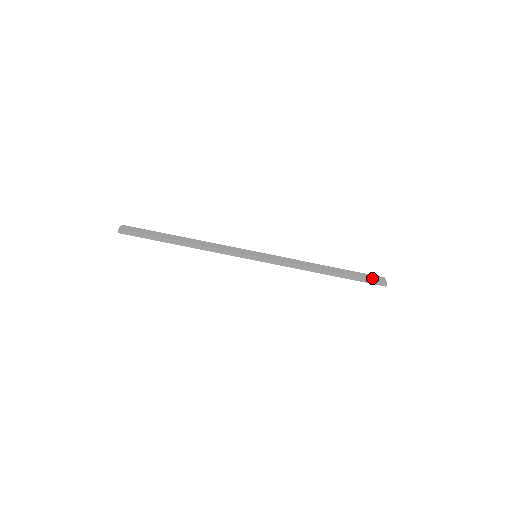
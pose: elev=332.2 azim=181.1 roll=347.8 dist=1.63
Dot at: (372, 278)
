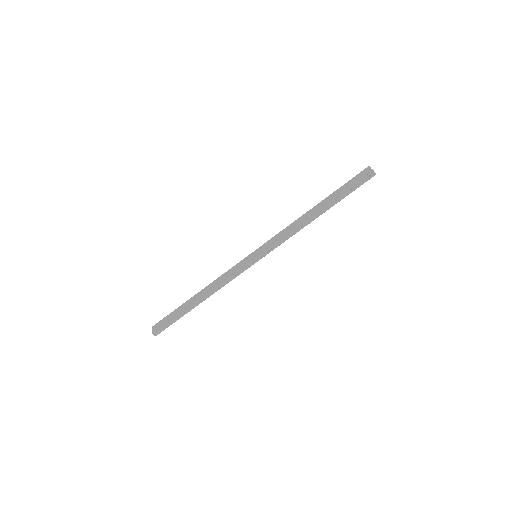
Dot at: (358, 180)
